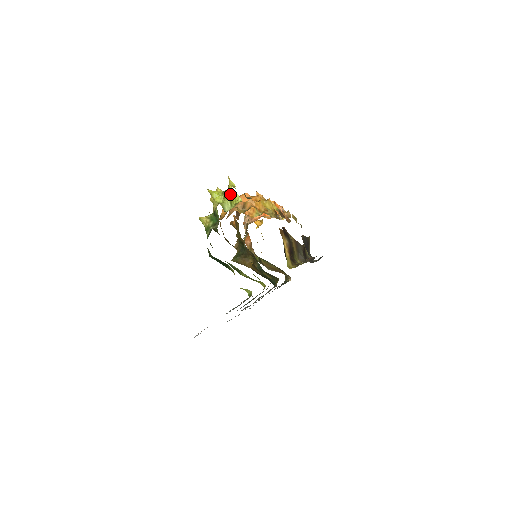
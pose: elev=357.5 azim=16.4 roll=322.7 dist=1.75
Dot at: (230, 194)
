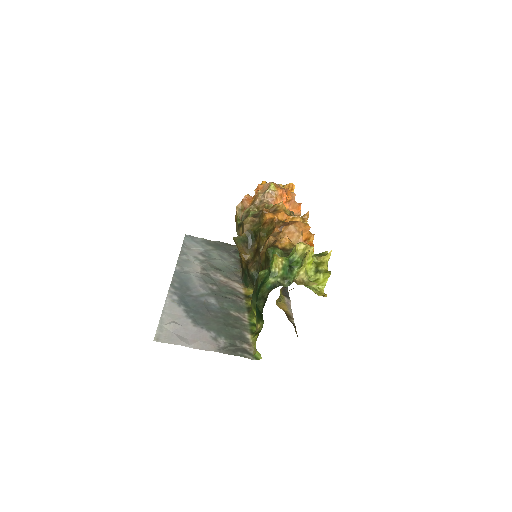
Dot at: (322, 277)
